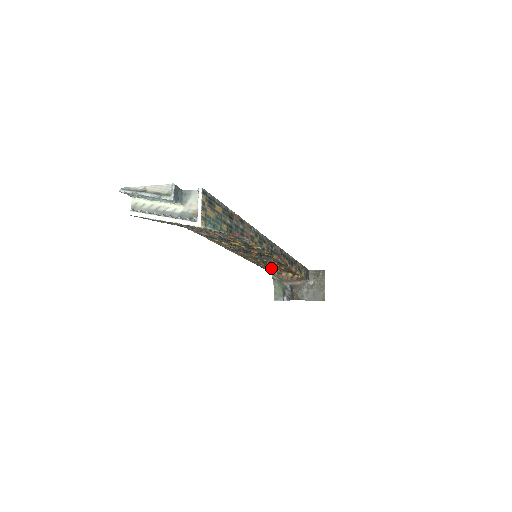
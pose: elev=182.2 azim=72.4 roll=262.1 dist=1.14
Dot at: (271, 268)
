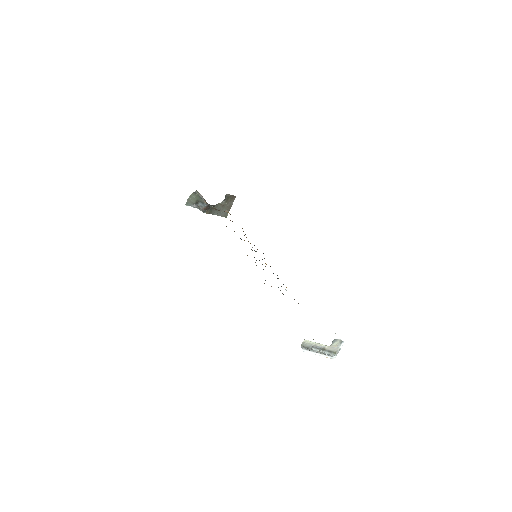
Dot at: occluded
